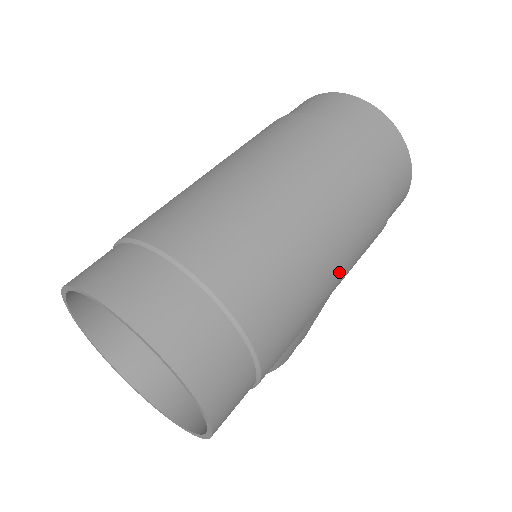
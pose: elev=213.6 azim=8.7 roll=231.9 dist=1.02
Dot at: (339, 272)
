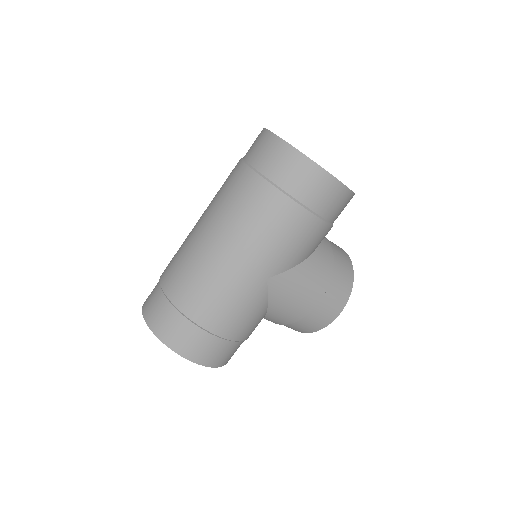
Dot at: (255, 265)
